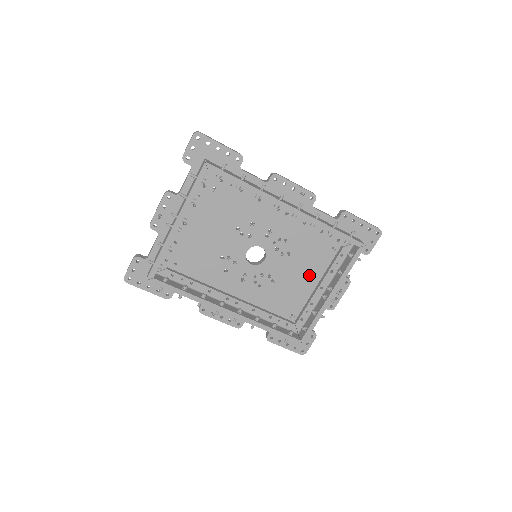
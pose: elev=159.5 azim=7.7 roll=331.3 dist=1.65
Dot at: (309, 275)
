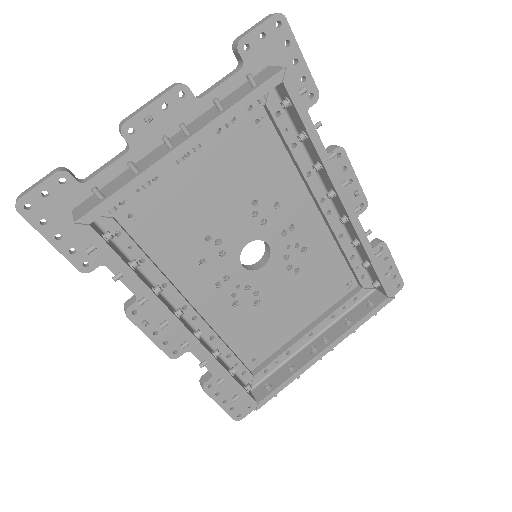
Dot at: (303, 311)
